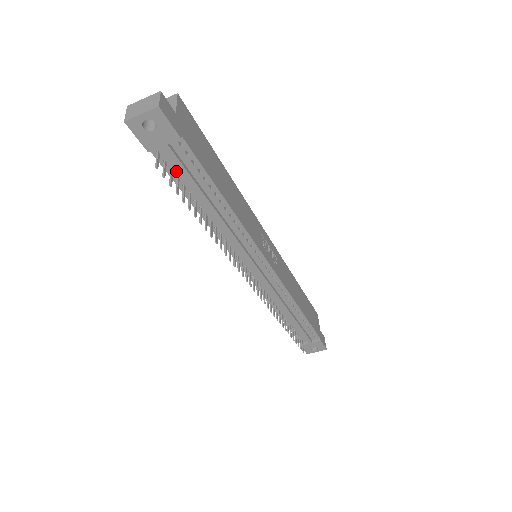
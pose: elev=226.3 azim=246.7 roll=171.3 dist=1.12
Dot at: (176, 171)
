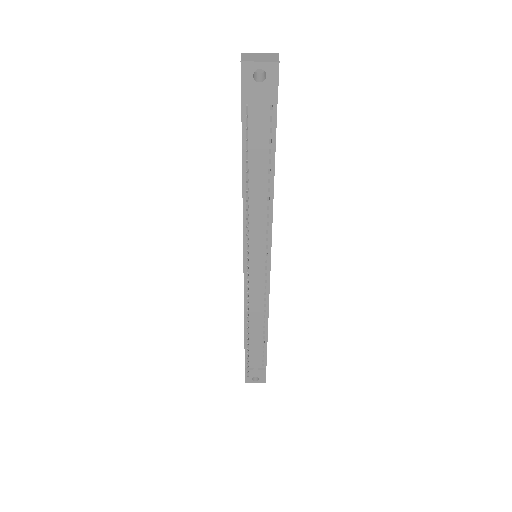
Dot at: (250, 132)
